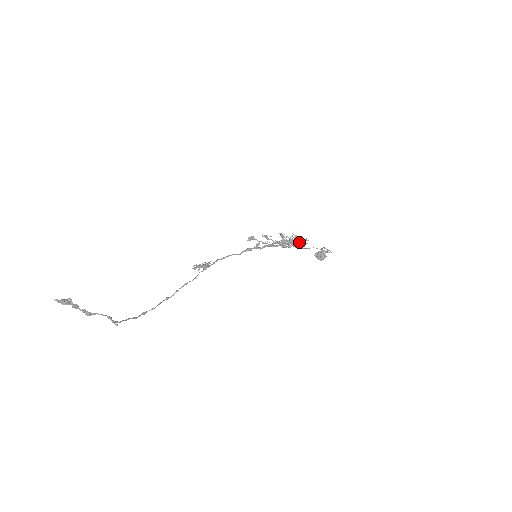
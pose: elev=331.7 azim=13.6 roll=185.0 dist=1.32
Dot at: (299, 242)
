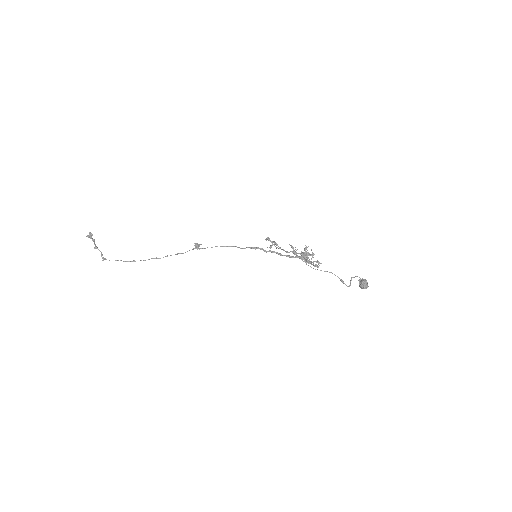
Dot at: (311, 261)
